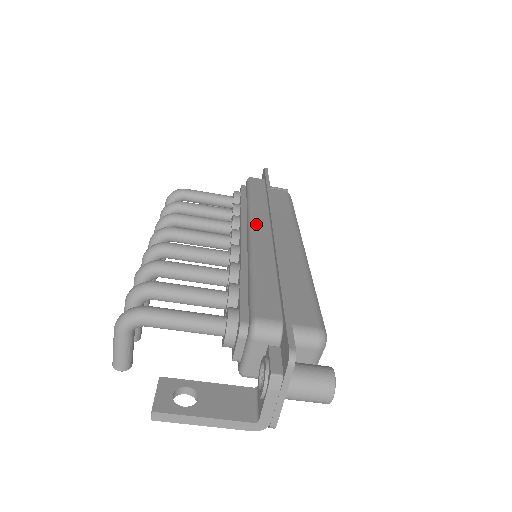
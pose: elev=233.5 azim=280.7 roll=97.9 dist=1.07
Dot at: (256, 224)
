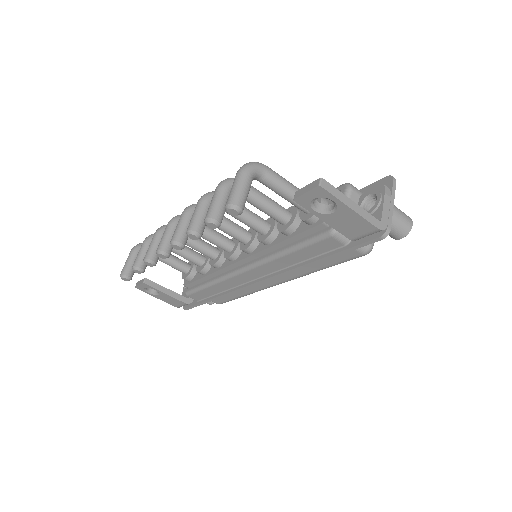
Dot at: occluded
